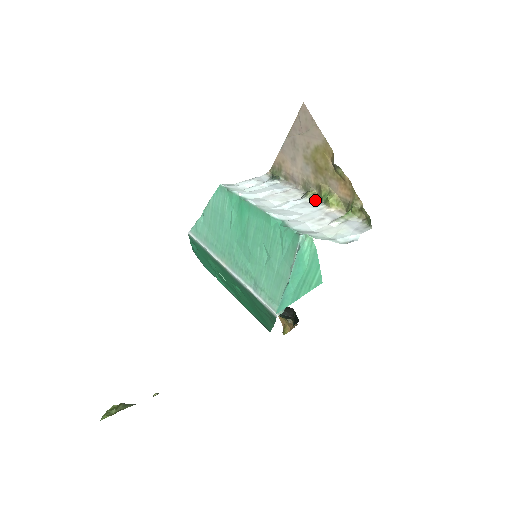
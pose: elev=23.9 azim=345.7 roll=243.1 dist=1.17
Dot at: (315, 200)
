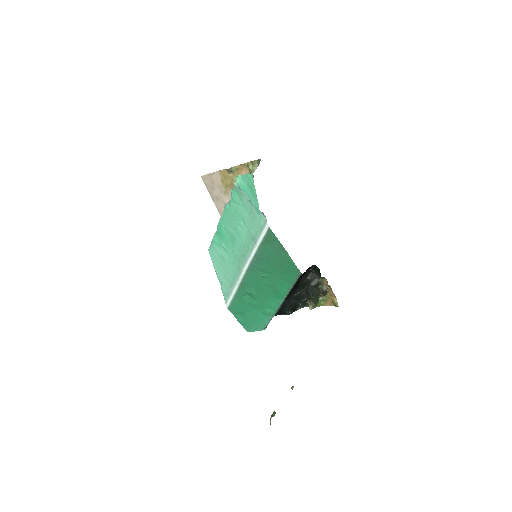
Dot at: occluded
